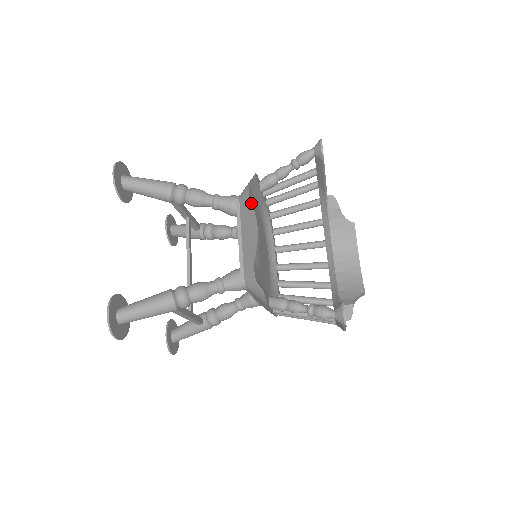
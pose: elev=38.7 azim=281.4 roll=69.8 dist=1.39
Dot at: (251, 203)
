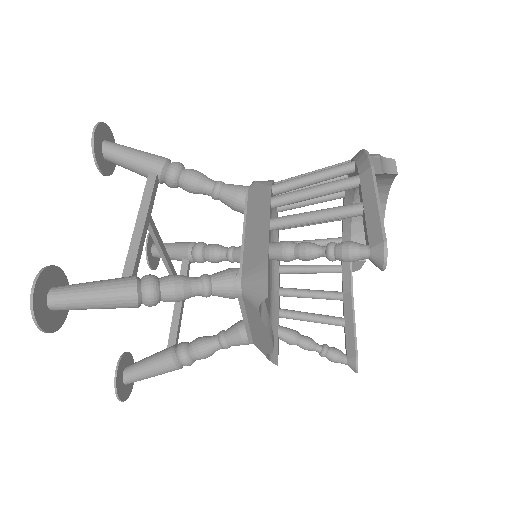
Dot at: occluded
